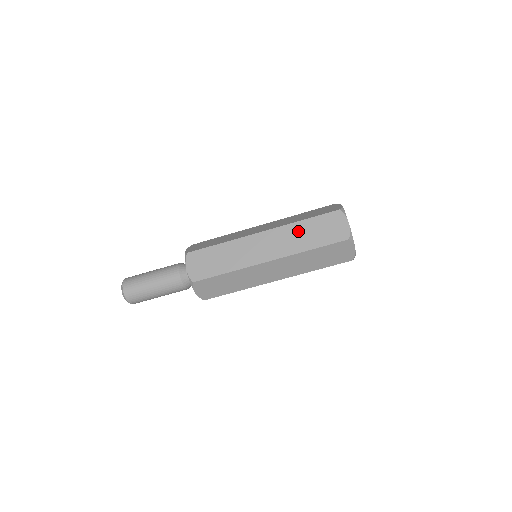
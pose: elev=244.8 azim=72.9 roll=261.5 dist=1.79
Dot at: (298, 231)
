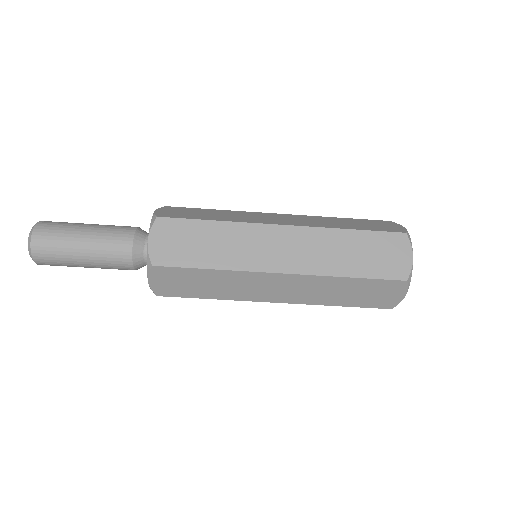
Dot at: (334, 286)
